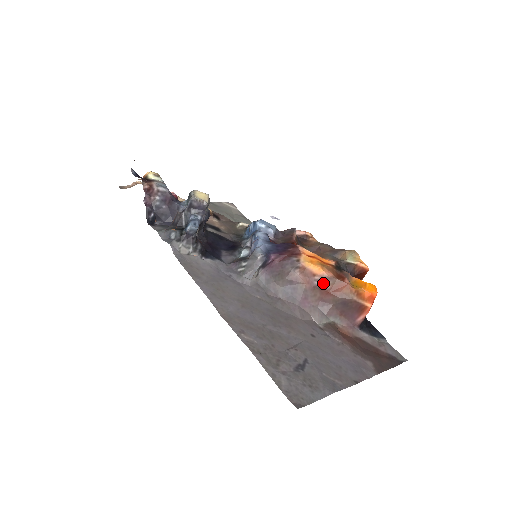
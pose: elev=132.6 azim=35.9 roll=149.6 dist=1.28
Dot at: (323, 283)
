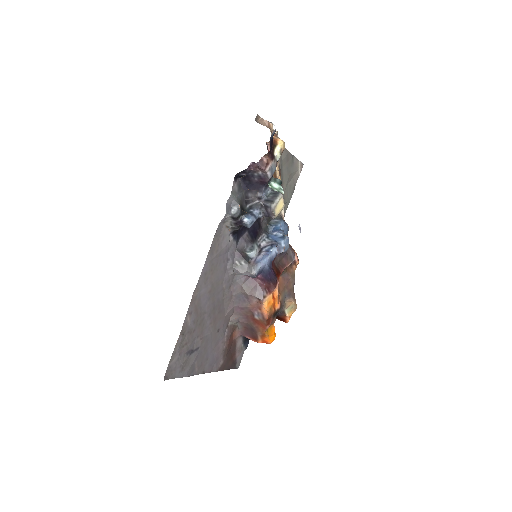
Dot at: (258, 315)
